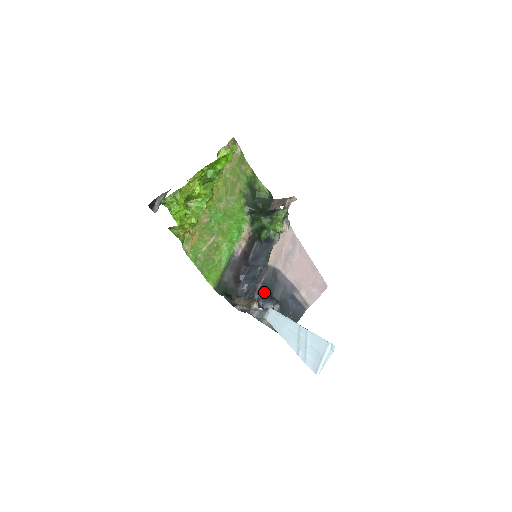
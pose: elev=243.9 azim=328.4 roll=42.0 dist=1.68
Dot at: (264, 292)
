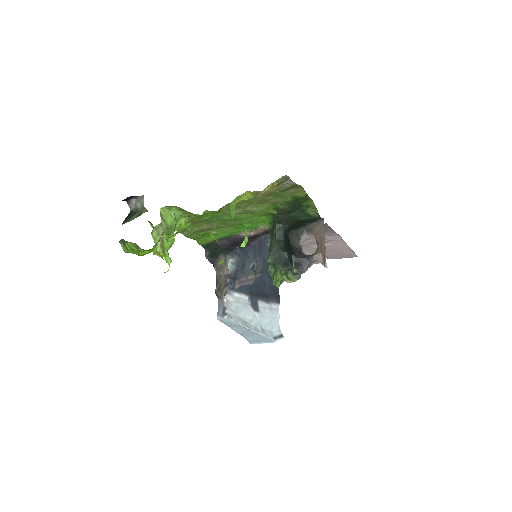
Dot at: occluded
